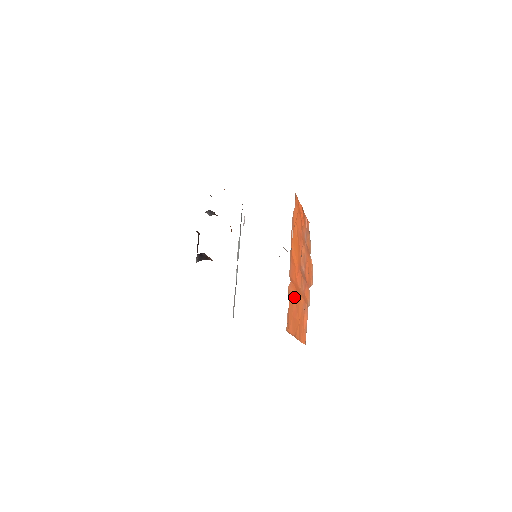
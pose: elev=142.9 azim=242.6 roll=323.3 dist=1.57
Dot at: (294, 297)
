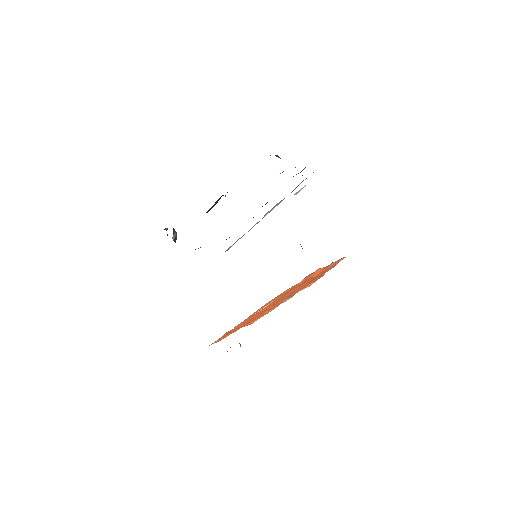
Dot at: occluded
